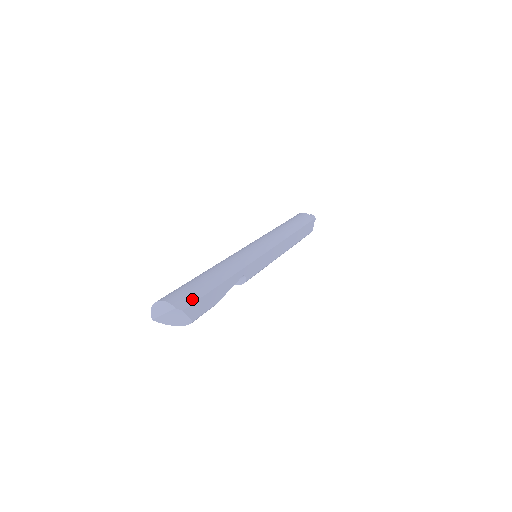
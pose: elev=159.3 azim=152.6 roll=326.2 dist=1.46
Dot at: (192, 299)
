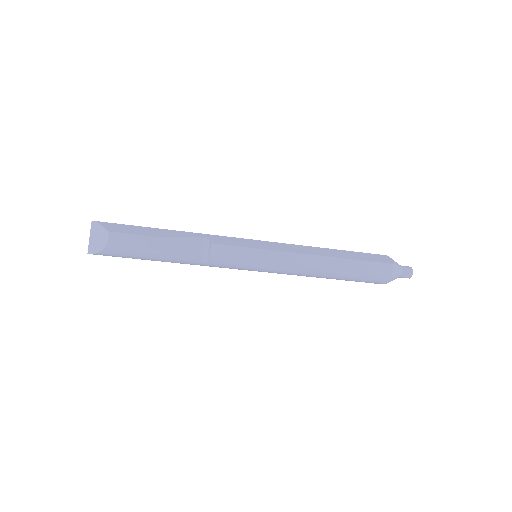
Dot at: (115, 224)
